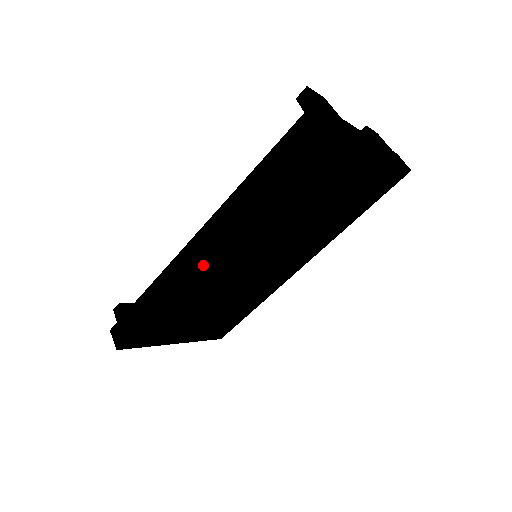
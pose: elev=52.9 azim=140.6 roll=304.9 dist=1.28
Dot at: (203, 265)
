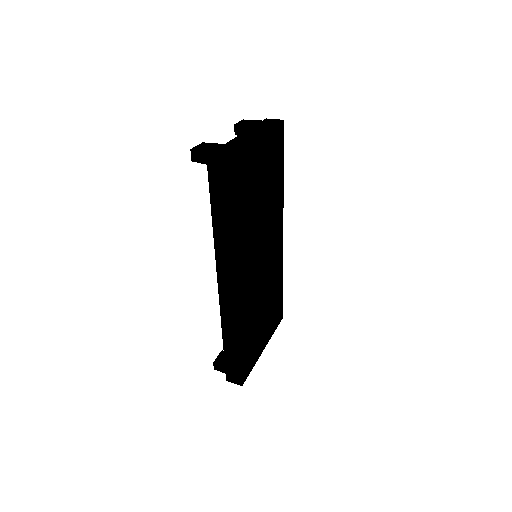
Dot at: (239, 294)
